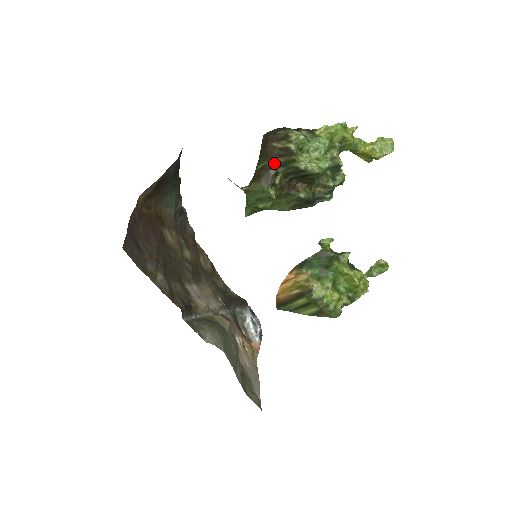
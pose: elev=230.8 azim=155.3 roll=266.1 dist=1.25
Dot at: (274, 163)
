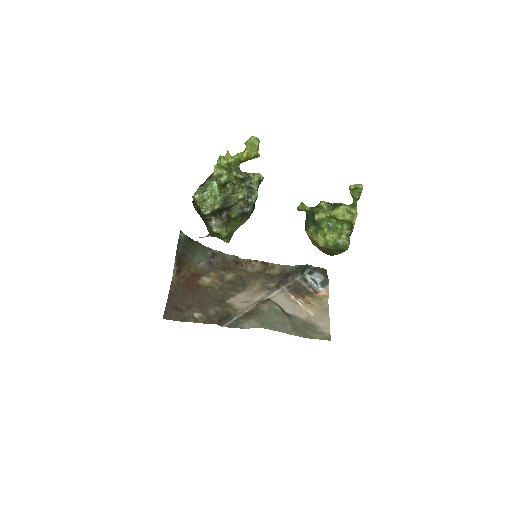
Dot at: (202, 217)
